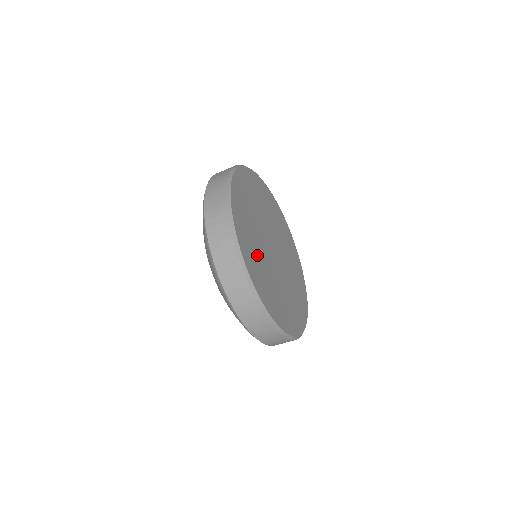
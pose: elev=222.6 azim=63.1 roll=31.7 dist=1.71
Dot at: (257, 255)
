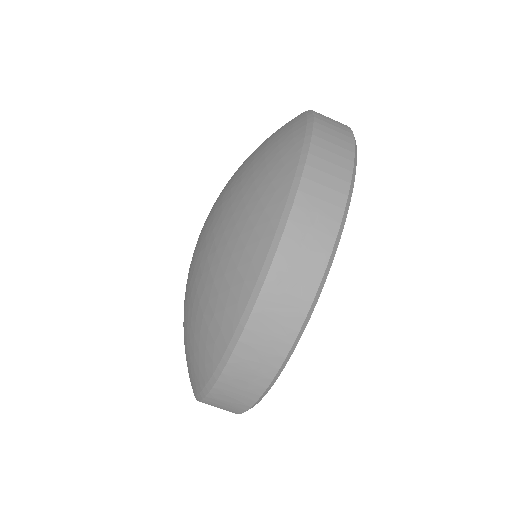
Dot at: occluded
